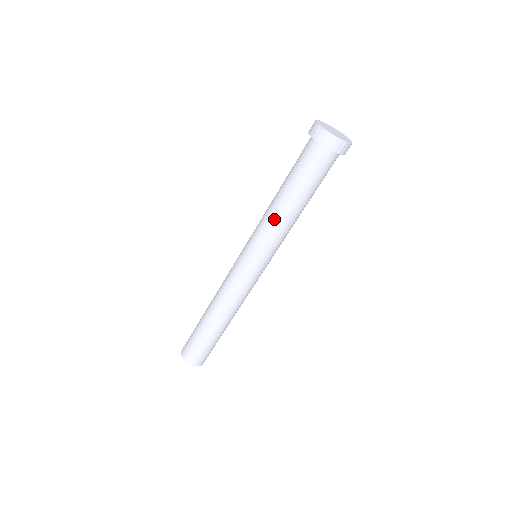
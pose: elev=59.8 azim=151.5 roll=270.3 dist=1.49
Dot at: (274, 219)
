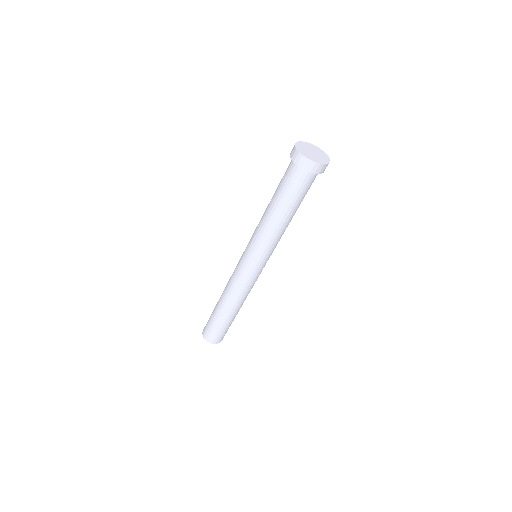
Dot at: (268, 229)
